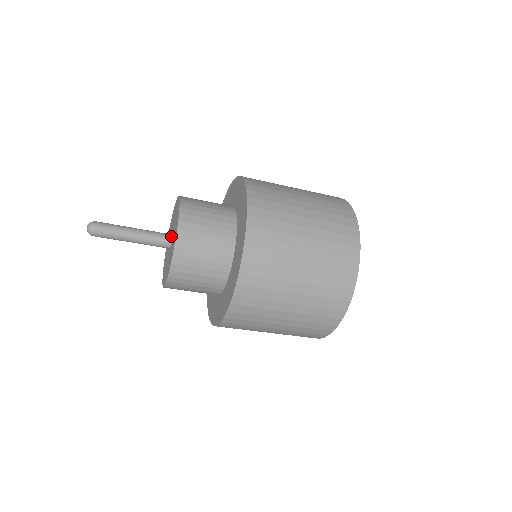
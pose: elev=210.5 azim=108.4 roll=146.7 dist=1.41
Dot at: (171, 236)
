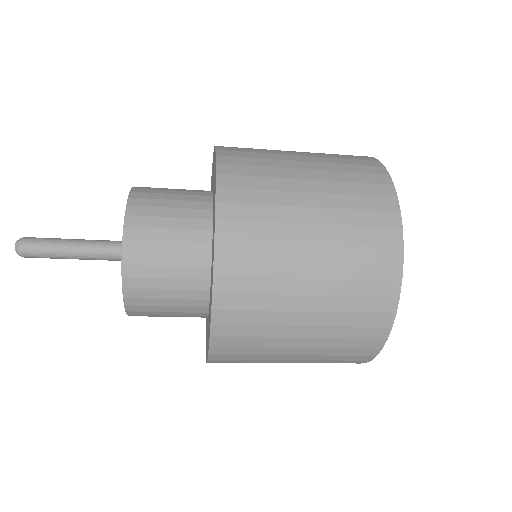
Dot at: occluded
